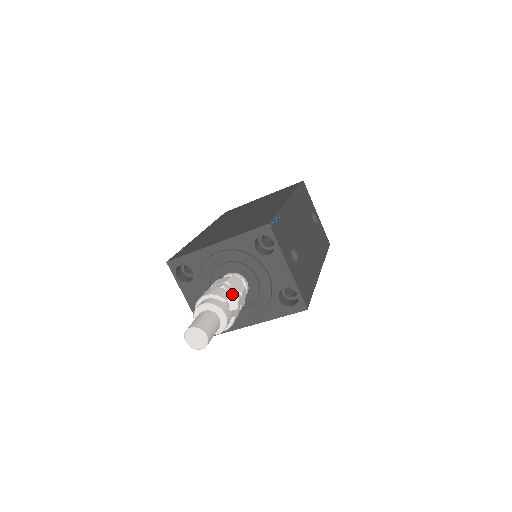
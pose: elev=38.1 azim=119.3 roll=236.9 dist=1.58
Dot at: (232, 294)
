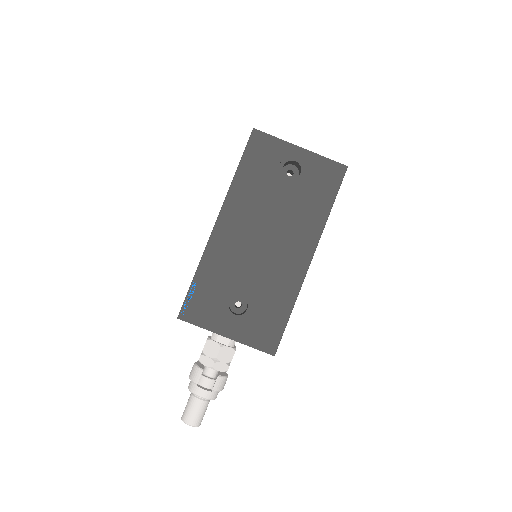
Dot at: (207, 366)
